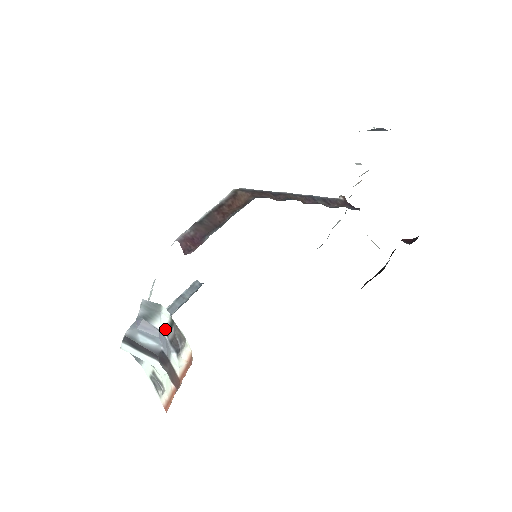
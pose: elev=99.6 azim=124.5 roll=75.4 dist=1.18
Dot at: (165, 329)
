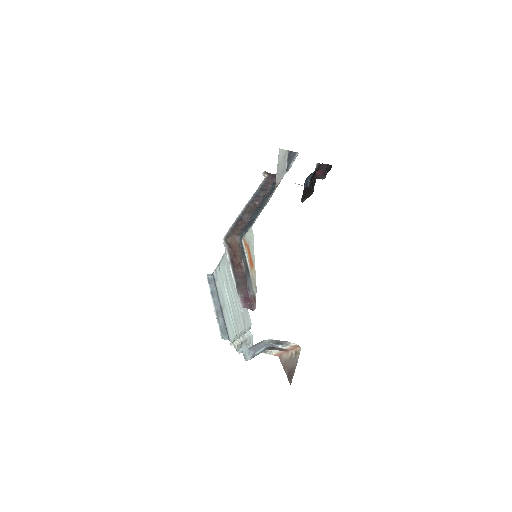
Dot at: (268, 342)
